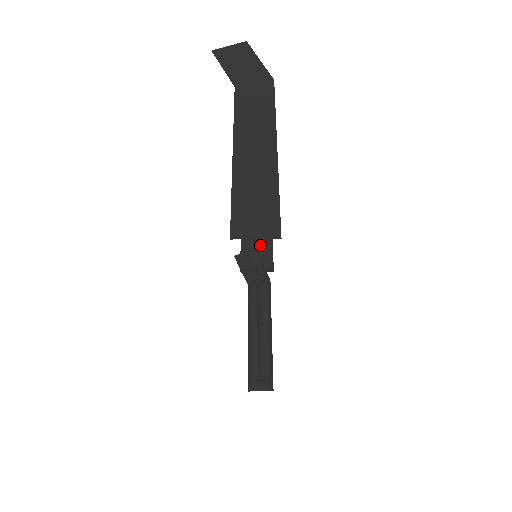
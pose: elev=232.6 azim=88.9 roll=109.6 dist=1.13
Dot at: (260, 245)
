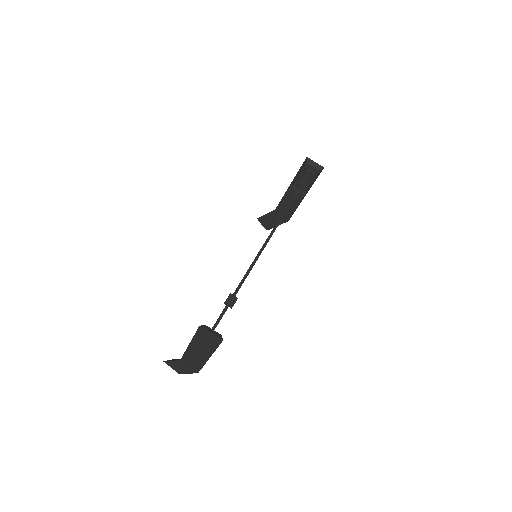
Dot at: occluded
